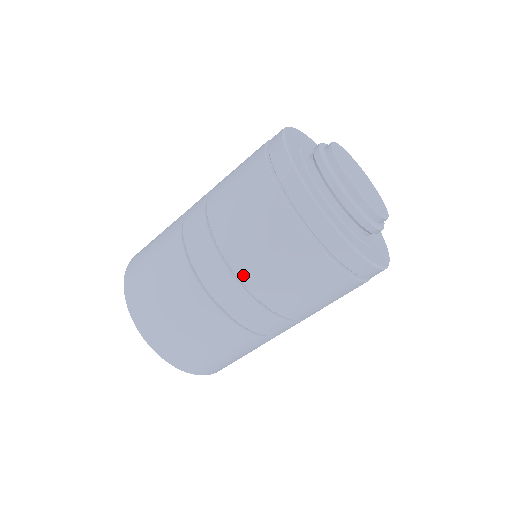
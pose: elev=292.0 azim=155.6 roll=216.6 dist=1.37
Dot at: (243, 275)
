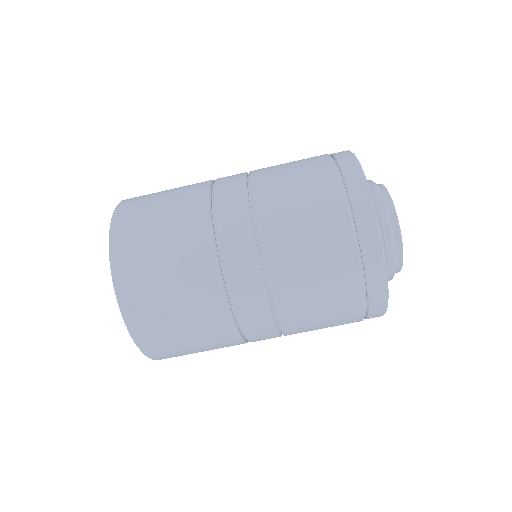
Dot at: (263, 223)
